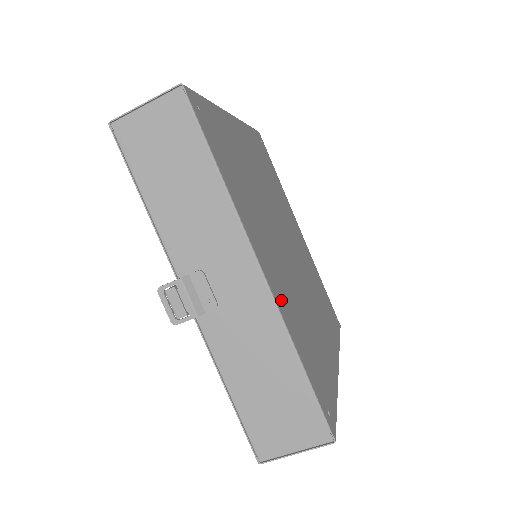
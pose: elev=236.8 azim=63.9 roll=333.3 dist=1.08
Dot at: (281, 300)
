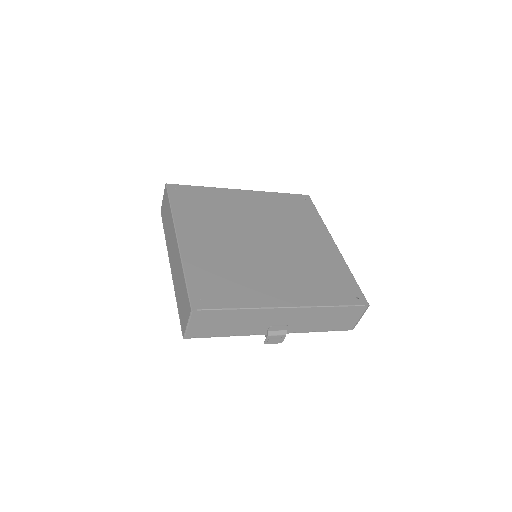
Dot at: (303, 298)
